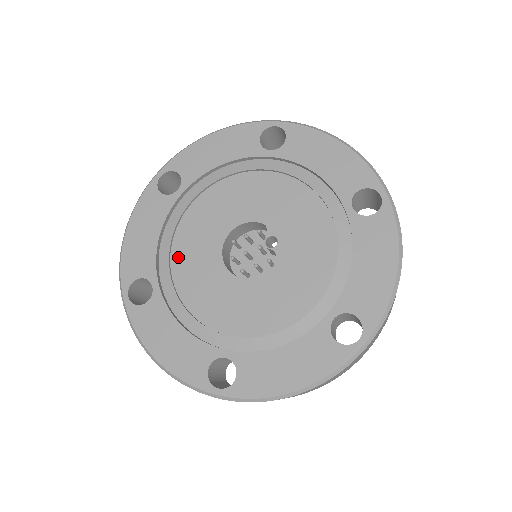
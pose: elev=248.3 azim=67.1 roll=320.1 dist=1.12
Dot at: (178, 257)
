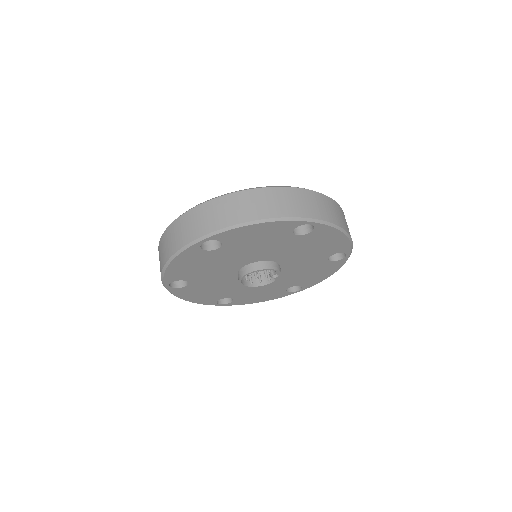
Dot at: occluded
